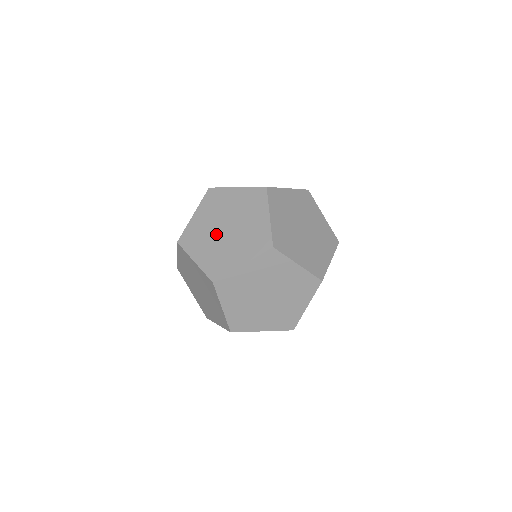
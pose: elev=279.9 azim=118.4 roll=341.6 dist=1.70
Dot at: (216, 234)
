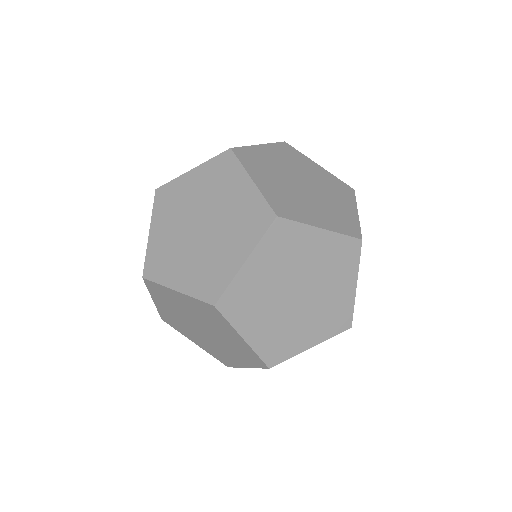
Dot at: occluded
